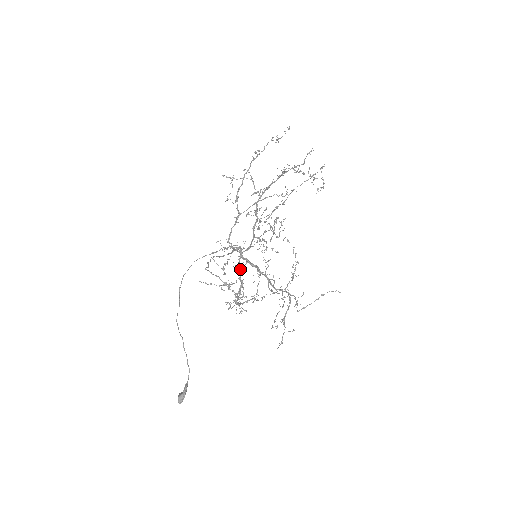
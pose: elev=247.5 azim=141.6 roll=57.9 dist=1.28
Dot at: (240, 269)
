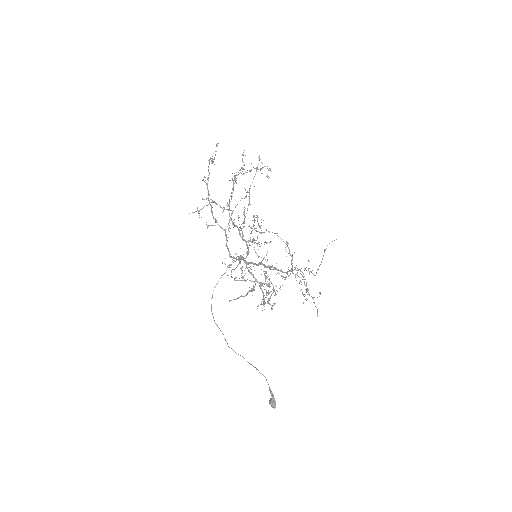
Dot at: (251, 273)
